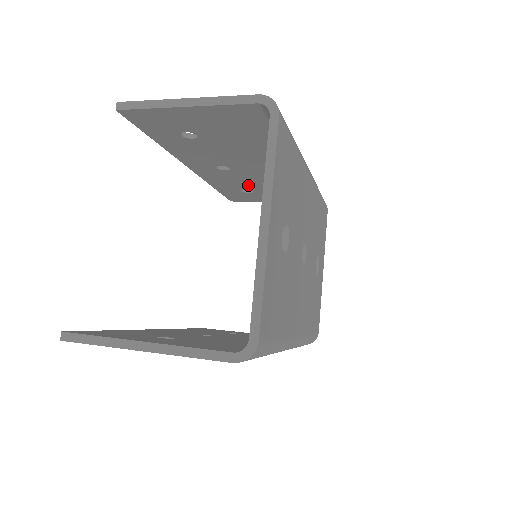
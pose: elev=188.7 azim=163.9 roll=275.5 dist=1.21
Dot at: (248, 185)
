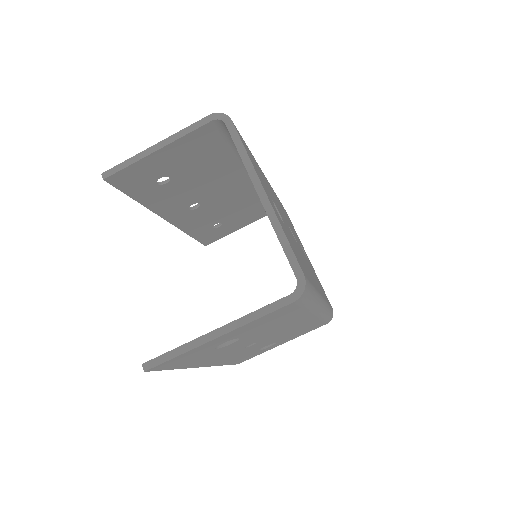
Dot at: (217, 218)
